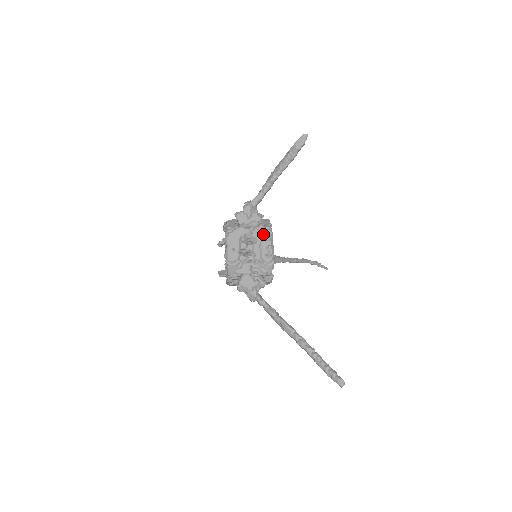
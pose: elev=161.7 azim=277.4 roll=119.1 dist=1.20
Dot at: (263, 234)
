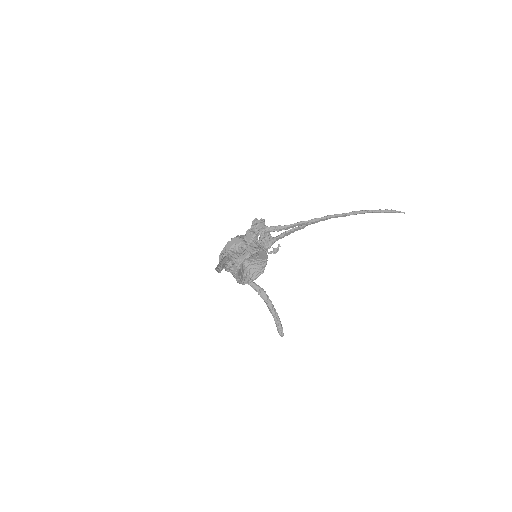
Dot at: (232, 274)
